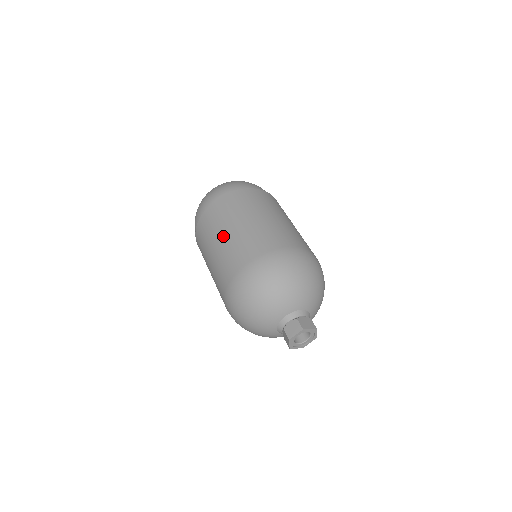
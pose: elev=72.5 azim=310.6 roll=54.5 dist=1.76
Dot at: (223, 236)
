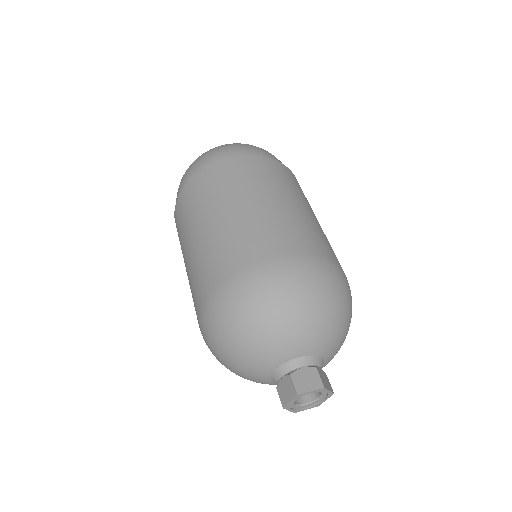
Dot at: (188, 248)
